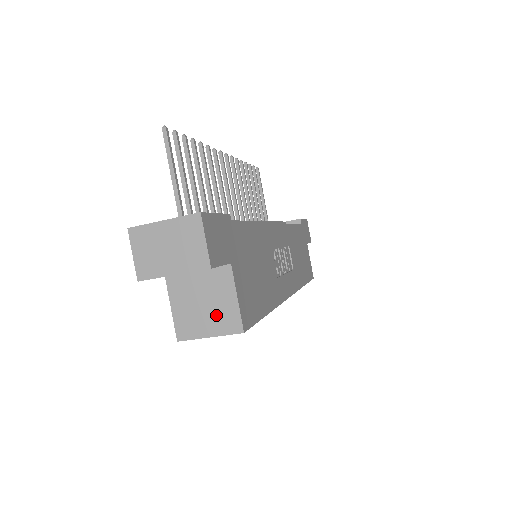
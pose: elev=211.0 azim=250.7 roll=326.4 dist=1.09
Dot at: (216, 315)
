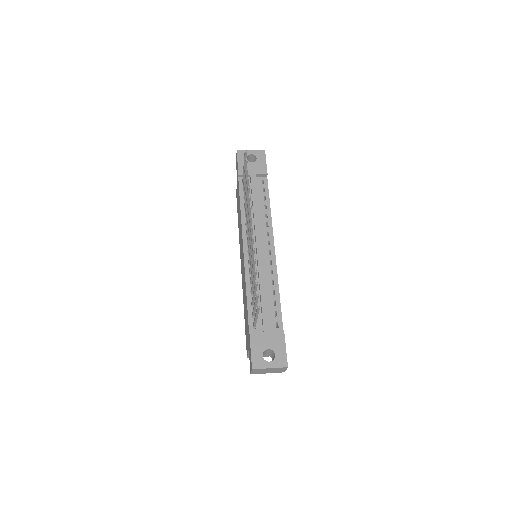
Dot at: occluded
